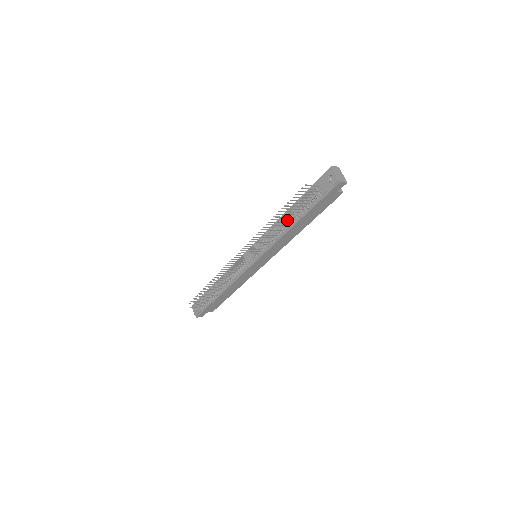
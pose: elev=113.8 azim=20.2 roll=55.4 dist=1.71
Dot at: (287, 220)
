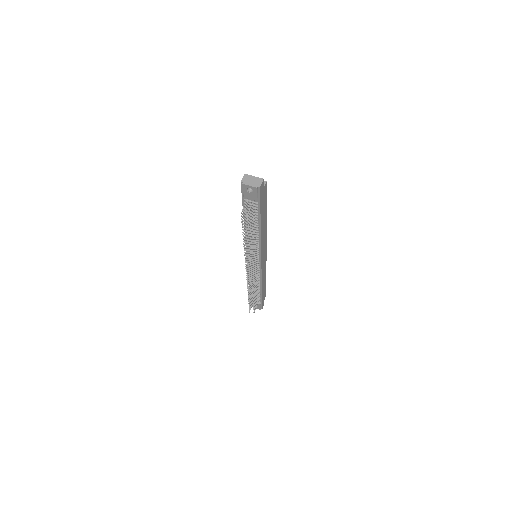
Dot at: (252, 229)
